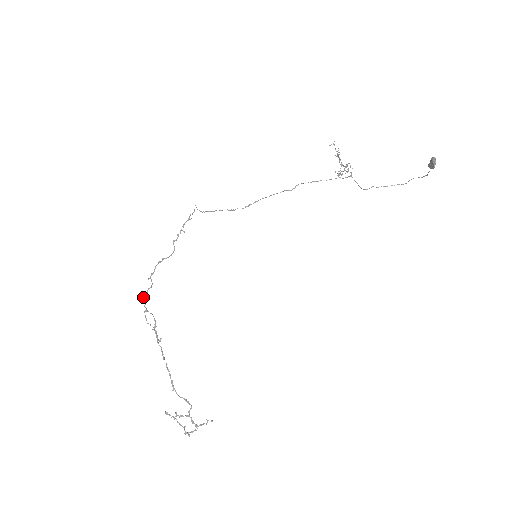
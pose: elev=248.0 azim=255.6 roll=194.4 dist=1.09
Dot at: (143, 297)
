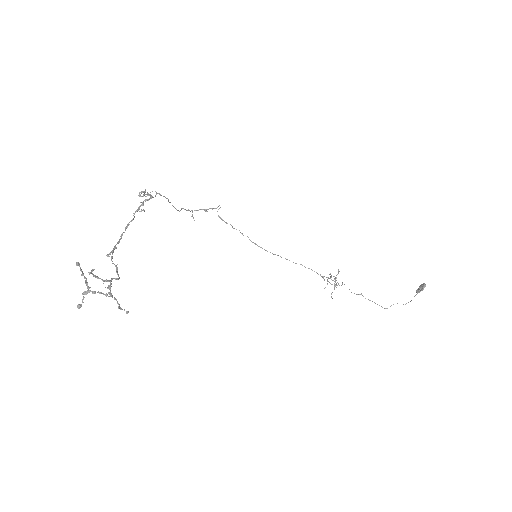
Dot at: (145, 189)
